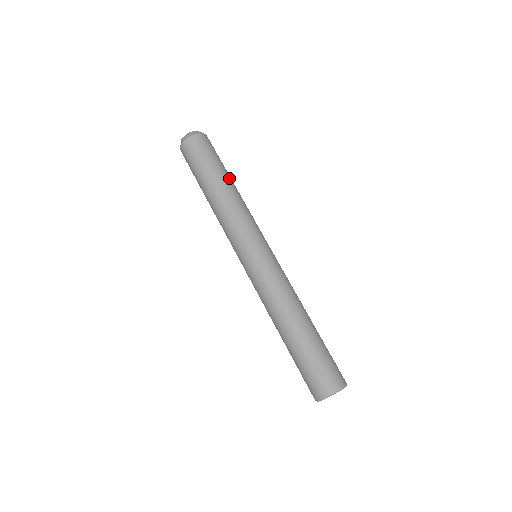
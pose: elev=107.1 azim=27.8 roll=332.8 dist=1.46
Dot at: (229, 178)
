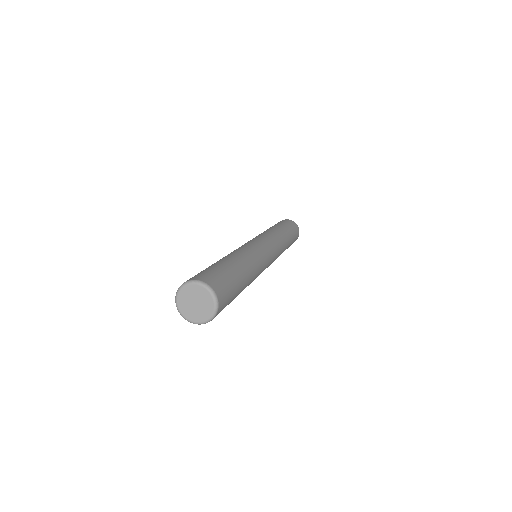
Dot at: (277, 227)
